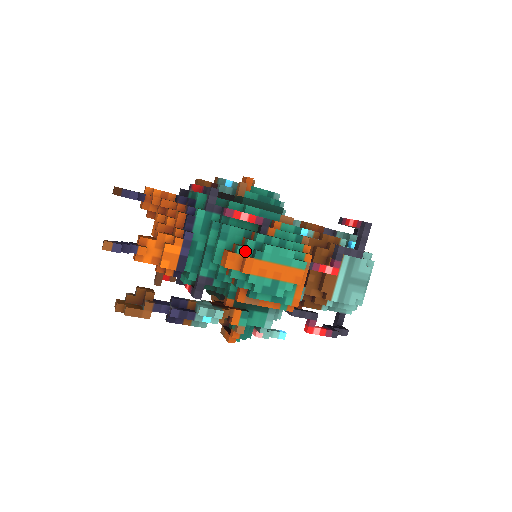
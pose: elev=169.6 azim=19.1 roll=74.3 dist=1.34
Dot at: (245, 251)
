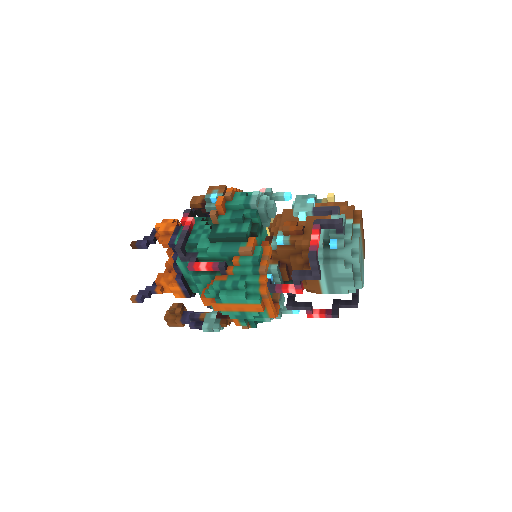
Dot at: (211, 296)
